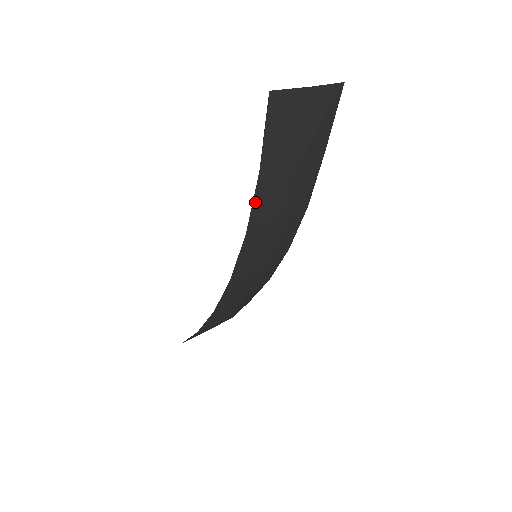
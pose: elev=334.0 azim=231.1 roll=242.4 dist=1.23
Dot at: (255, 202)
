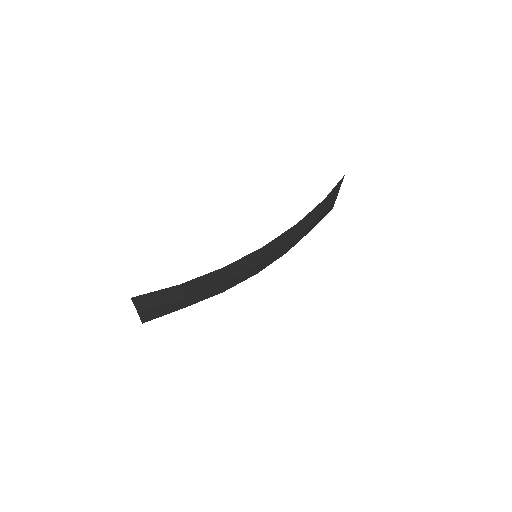
Dot at: (311, 212)
